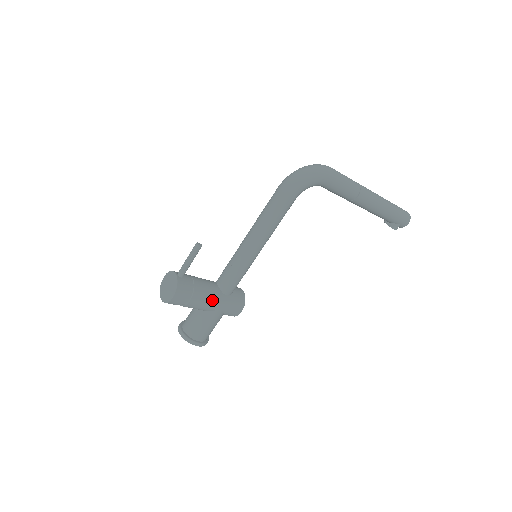
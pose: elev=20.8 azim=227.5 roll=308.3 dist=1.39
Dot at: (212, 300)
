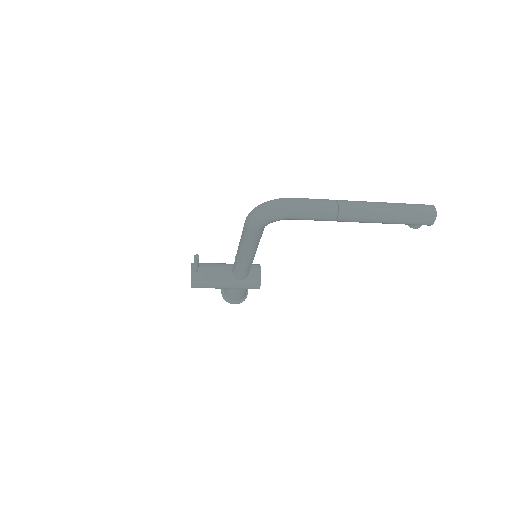
Dot at: (227, 285)
